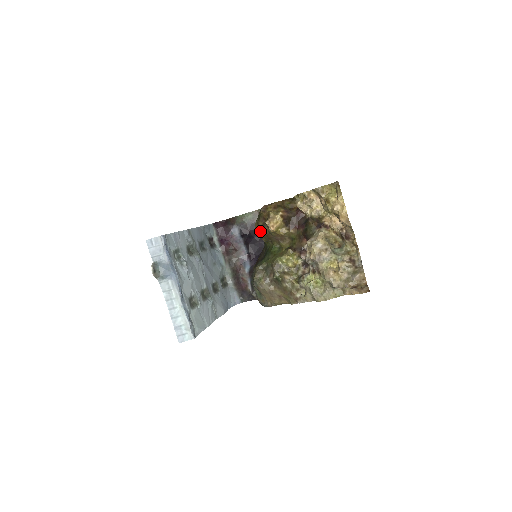
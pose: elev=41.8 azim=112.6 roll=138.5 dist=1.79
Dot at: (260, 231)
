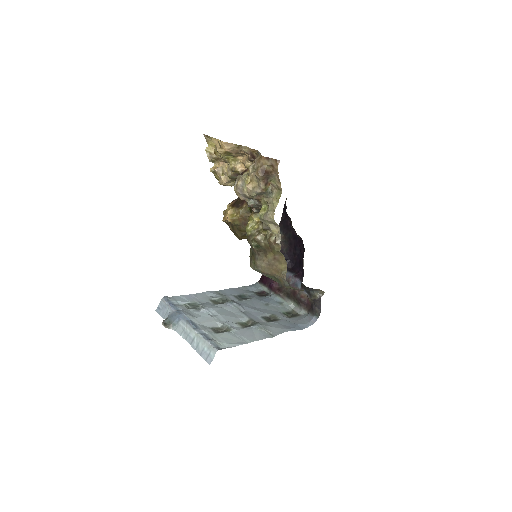
Dot at: (236, 234)
